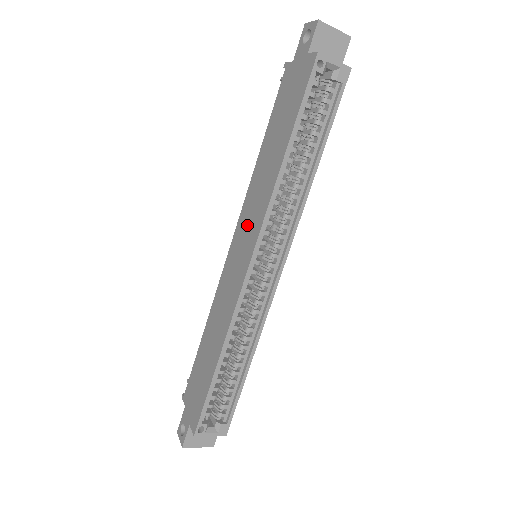
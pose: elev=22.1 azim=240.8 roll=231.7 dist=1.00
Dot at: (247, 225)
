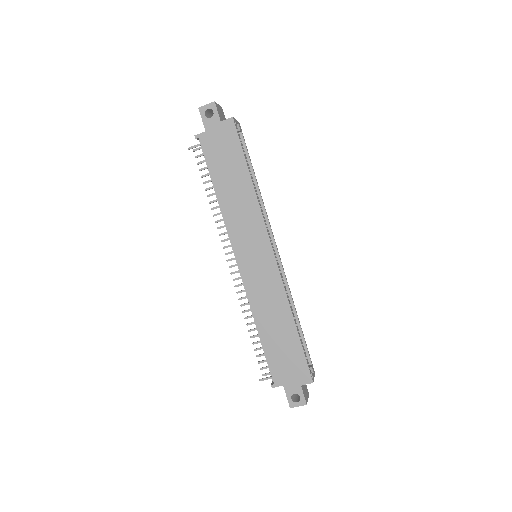
Dot at: (247, 238)
